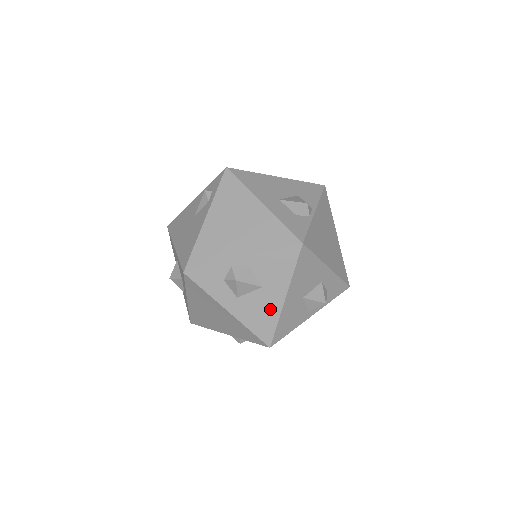
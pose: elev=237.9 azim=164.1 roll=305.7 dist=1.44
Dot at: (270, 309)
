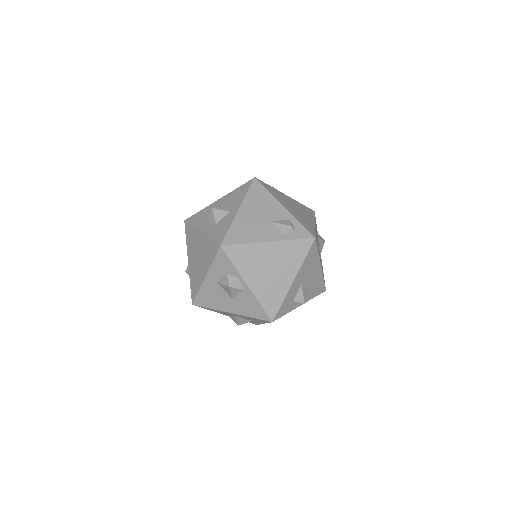
Dot at: (219, 304)
